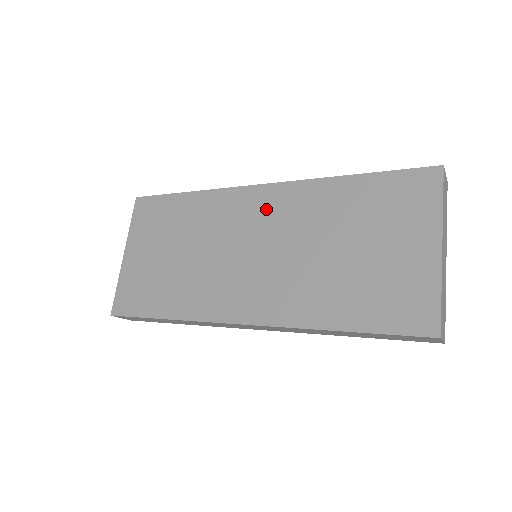
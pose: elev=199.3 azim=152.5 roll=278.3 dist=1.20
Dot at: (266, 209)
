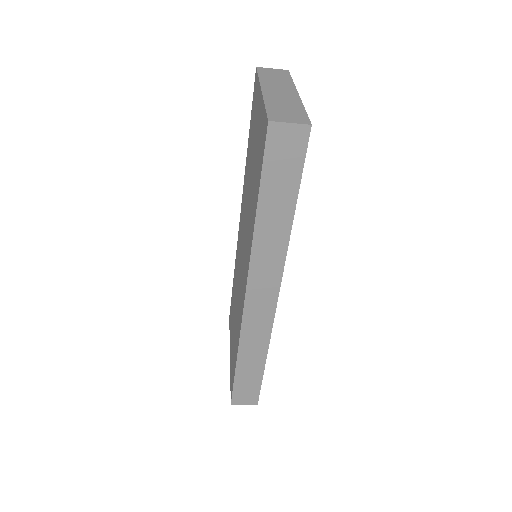
Dot at: (241, 223)
